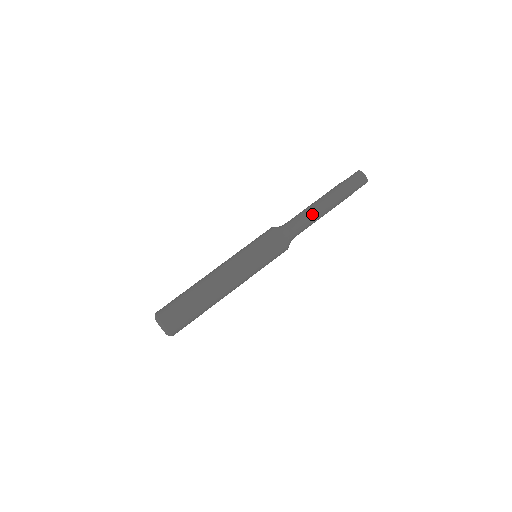
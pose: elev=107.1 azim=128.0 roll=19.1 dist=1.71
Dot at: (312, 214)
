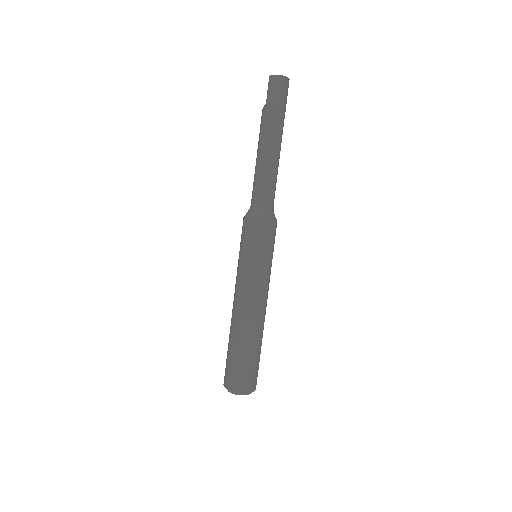
Dot at: (274, 170)
